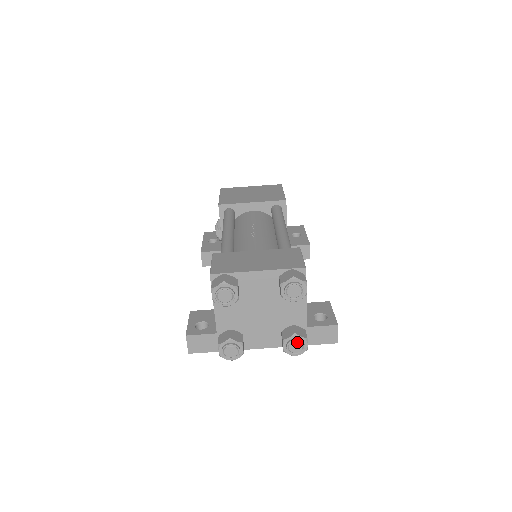
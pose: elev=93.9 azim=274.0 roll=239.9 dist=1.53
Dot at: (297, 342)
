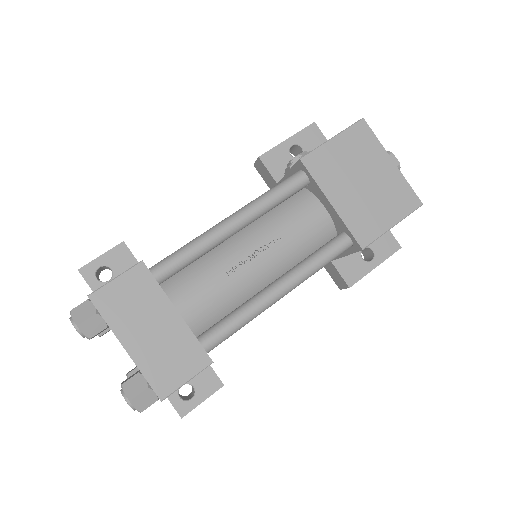
Dot at: occluded
